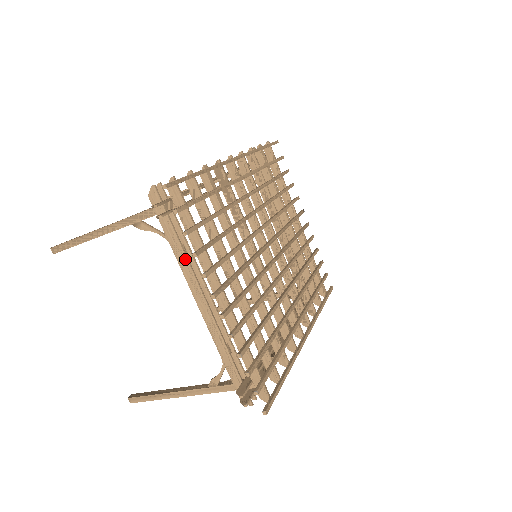
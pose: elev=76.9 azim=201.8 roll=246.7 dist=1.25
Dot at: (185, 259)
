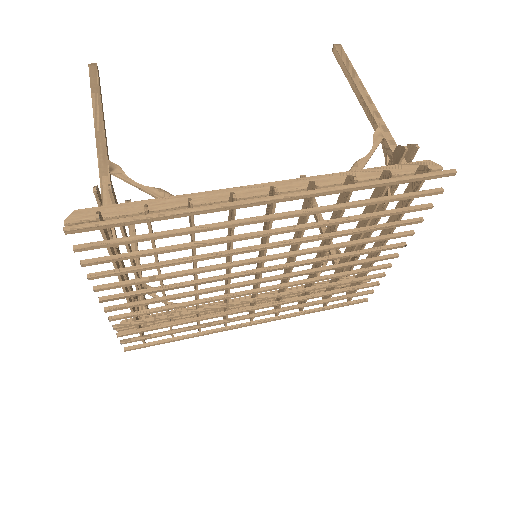
Dot at: (114, 247)
